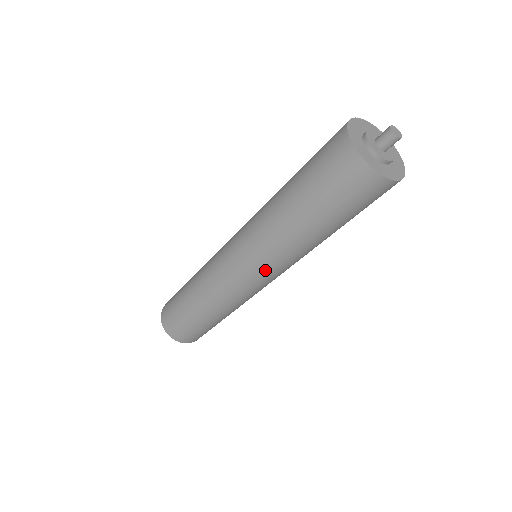
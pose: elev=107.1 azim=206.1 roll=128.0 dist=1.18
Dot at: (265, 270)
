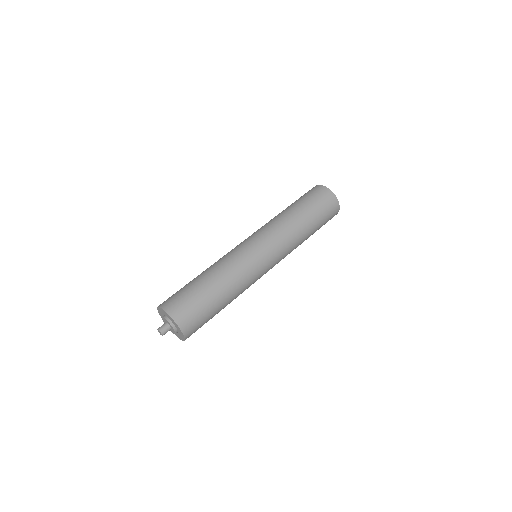
Dot at: (277, 251)
